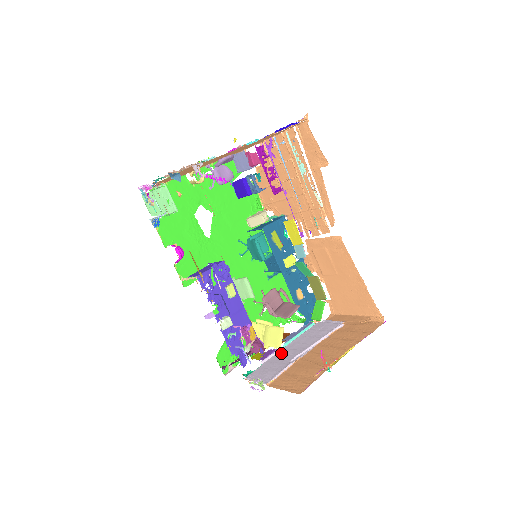
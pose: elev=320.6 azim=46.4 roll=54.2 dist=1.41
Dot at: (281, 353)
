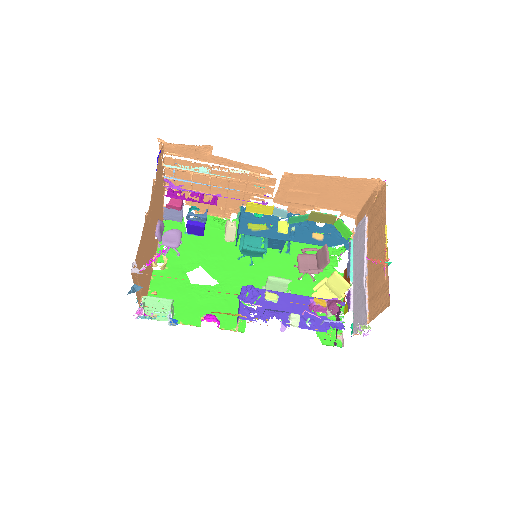
Dot at: (355, 288)
